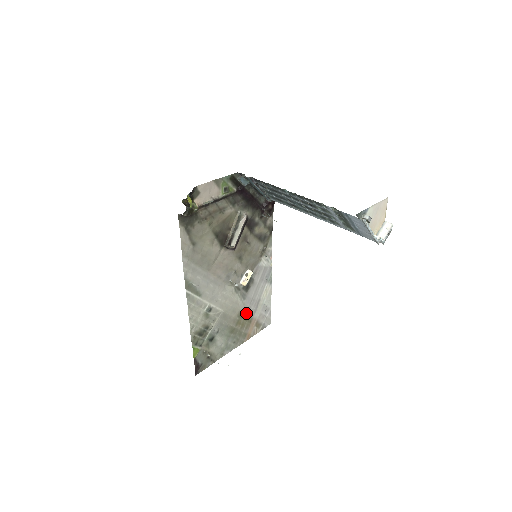
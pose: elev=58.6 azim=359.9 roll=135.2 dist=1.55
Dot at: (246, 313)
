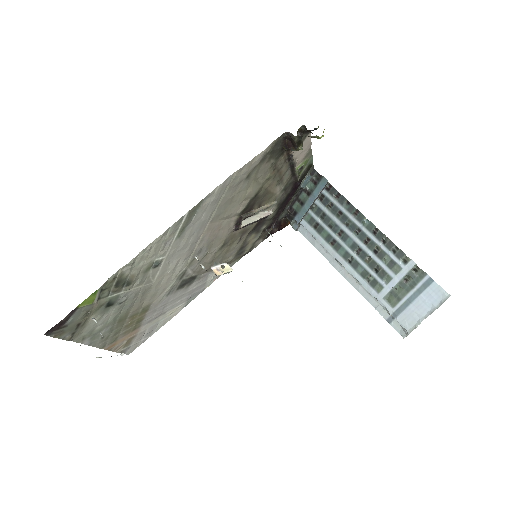
Dot at: (147, 313)
